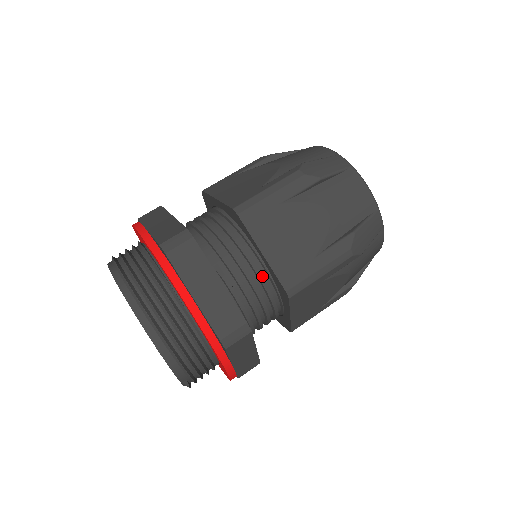
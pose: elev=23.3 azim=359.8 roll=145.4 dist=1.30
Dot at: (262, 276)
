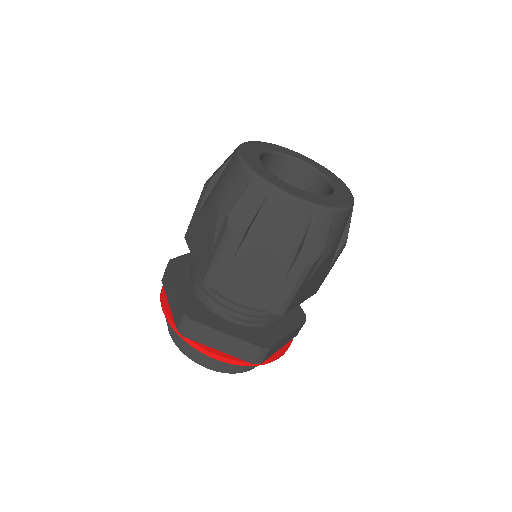
Dot at: occluded
